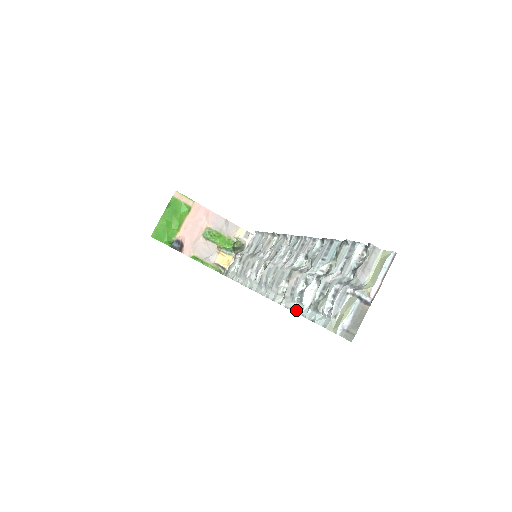
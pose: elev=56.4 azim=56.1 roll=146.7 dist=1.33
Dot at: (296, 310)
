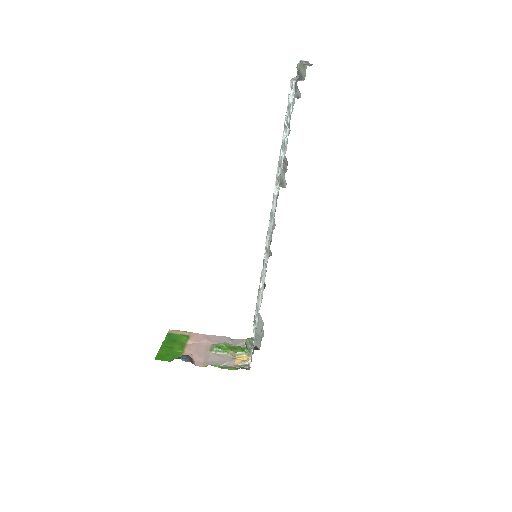
Dot at: (286, 150)
